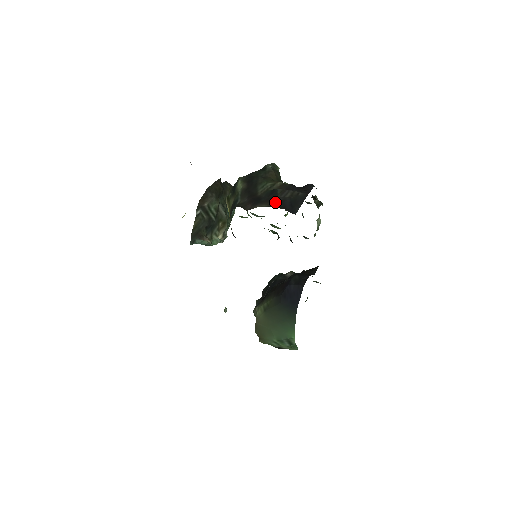
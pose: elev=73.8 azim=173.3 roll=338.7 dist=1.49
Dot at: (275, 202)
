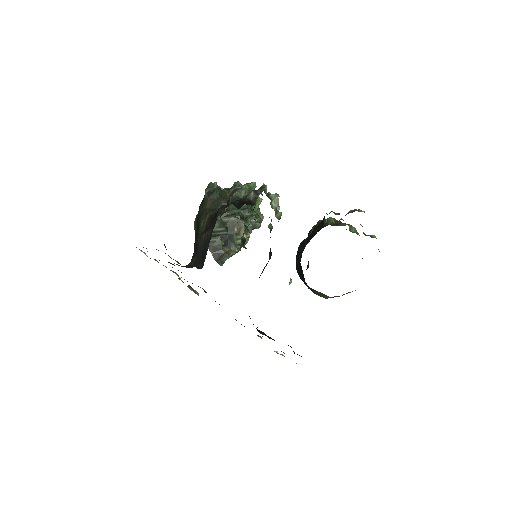
Dot at: (197, 255)
